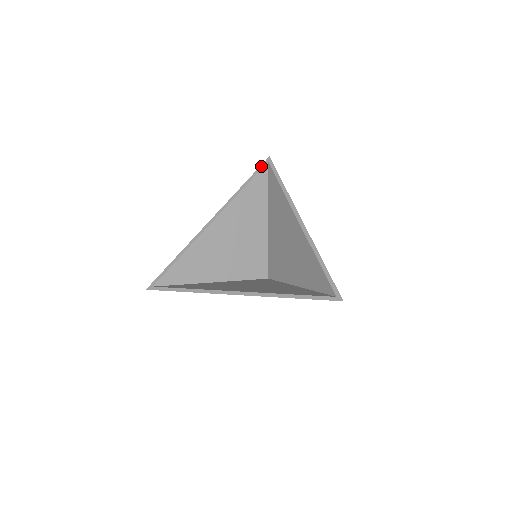
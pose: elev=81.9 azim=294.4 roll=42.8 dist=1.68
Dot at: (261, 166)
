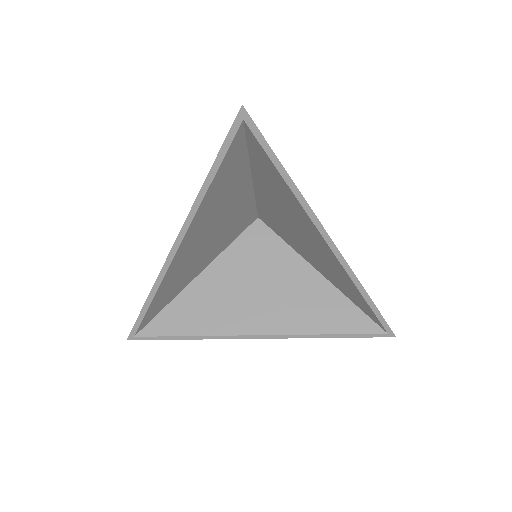
Dot at: (230, 133)
